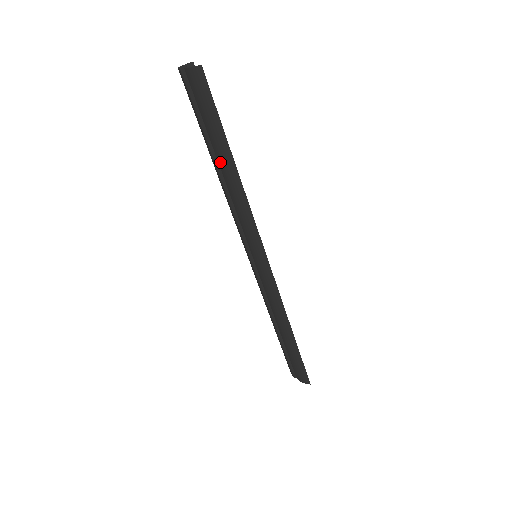
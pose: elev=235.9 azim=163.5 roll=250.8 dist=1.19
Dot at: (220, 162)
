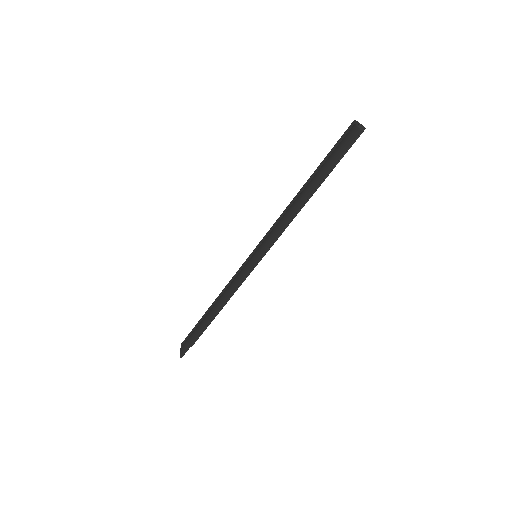
Dot at: (307, 186)
